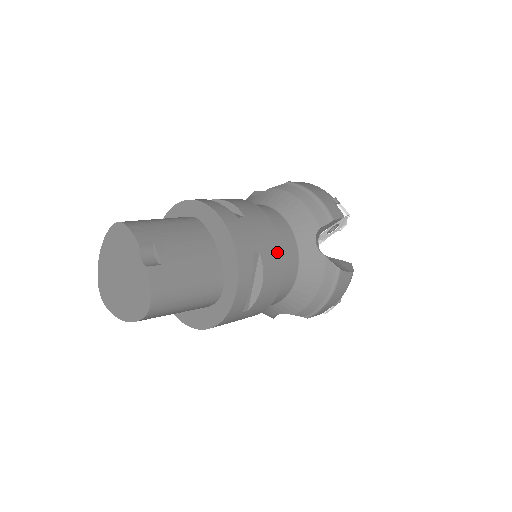
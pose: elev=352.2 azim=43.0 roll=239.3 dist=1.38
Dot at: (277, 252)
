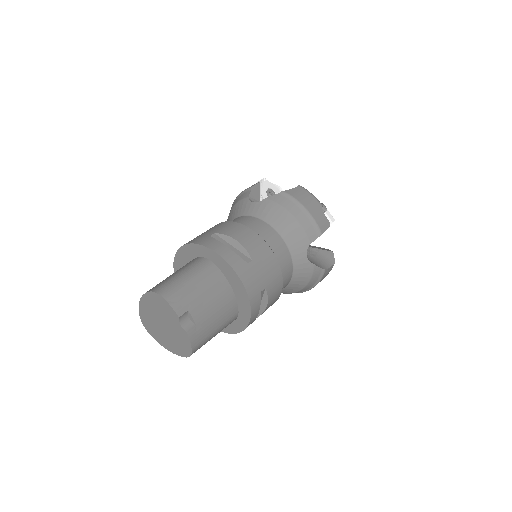
Dot at: (278, 279)
